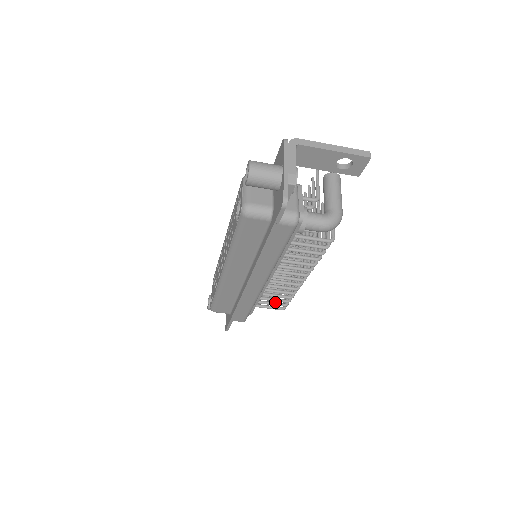
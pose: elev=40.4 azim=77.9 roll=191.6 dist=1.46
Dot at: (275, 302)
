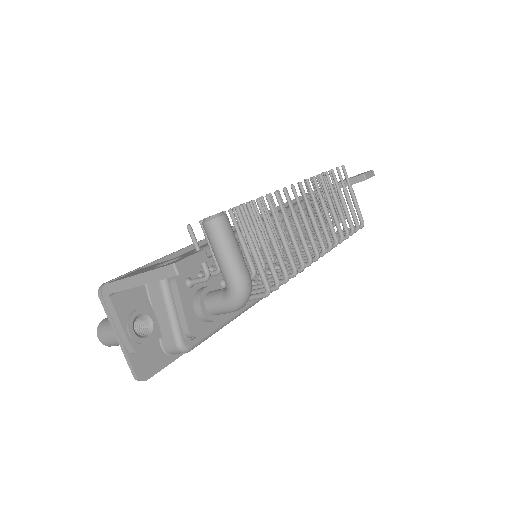
Dot at: occluded
